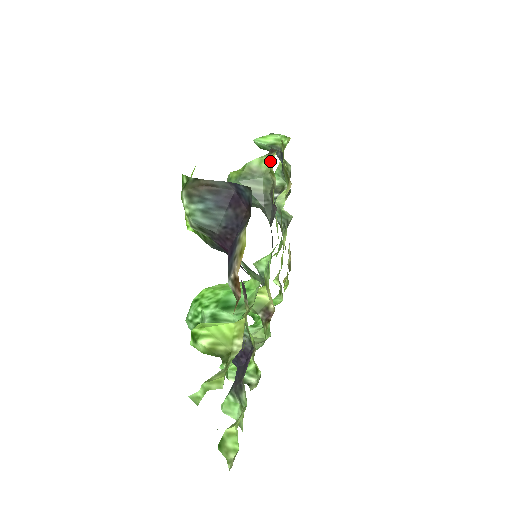
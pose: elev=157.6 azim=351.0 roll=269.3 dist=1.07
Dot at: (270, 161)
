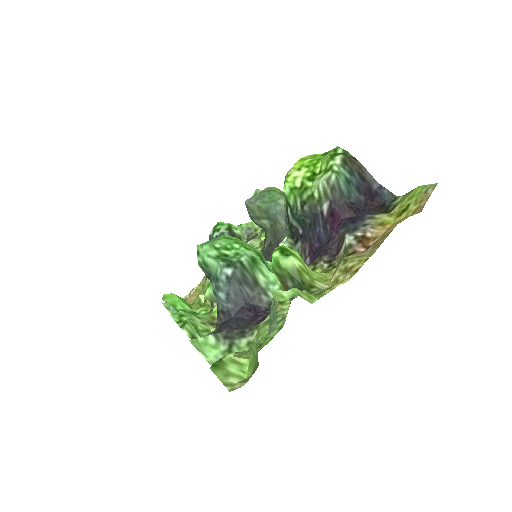
Dot at: occluded
